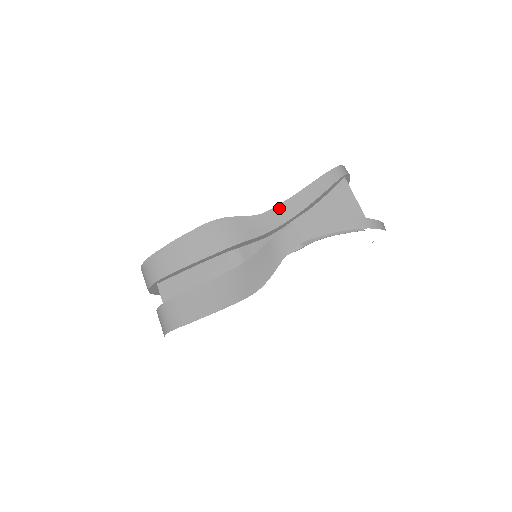
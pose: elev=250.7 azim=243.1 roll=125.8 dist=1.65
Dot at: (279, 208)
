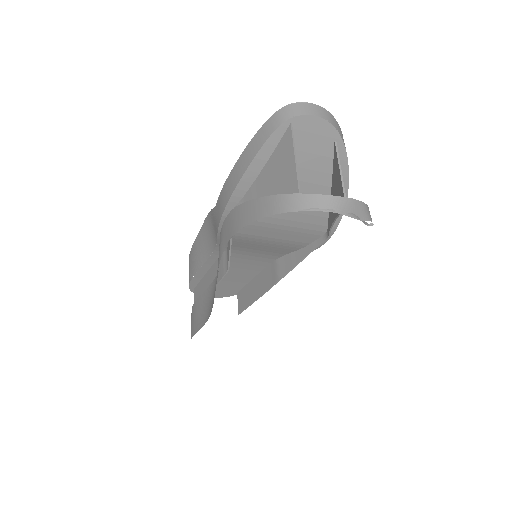
Dot at: (221, 195)
